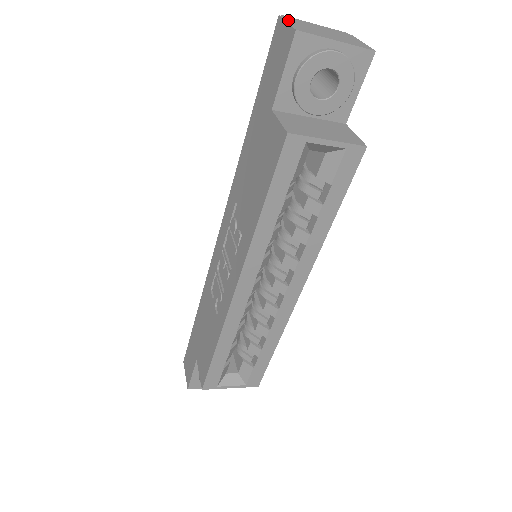
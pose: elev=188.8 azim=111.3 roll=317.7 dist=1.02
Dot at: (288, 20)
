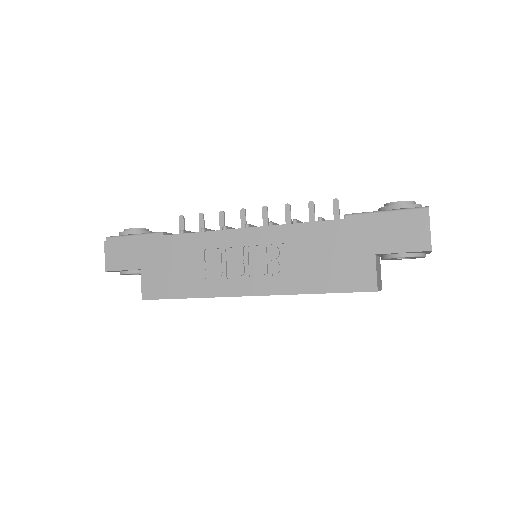
Dot at: occluded
